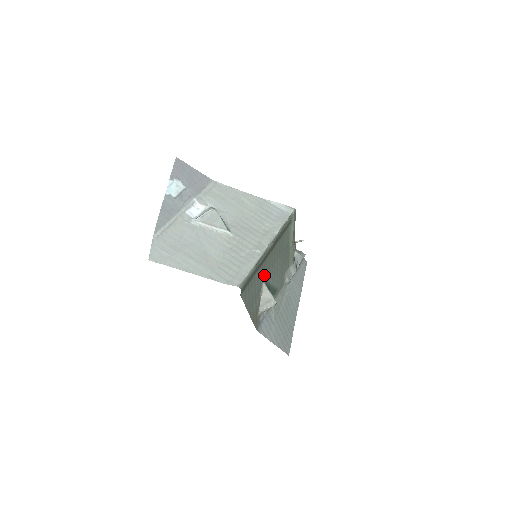
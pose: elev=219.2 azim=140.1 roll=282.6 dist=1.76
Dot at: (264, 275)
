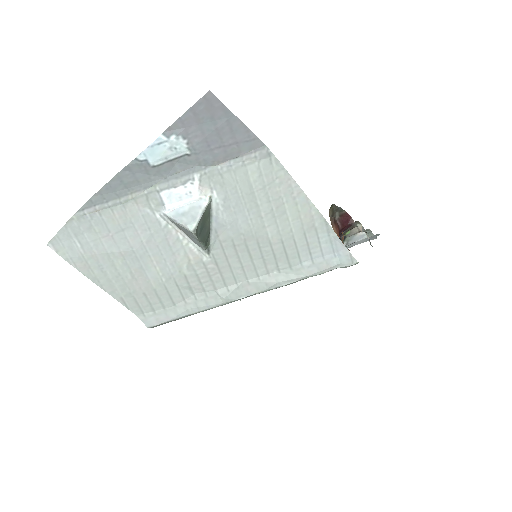
Dot at: occluded
